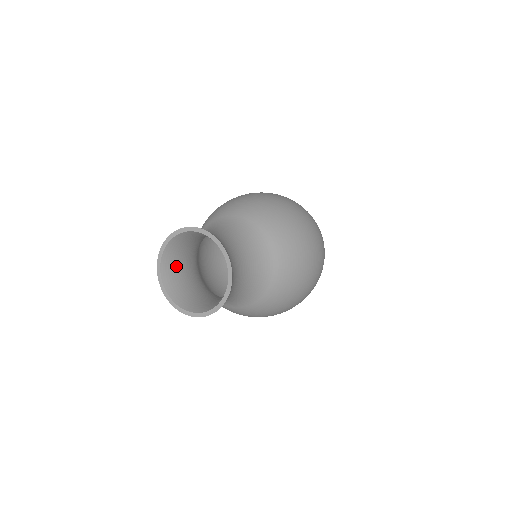
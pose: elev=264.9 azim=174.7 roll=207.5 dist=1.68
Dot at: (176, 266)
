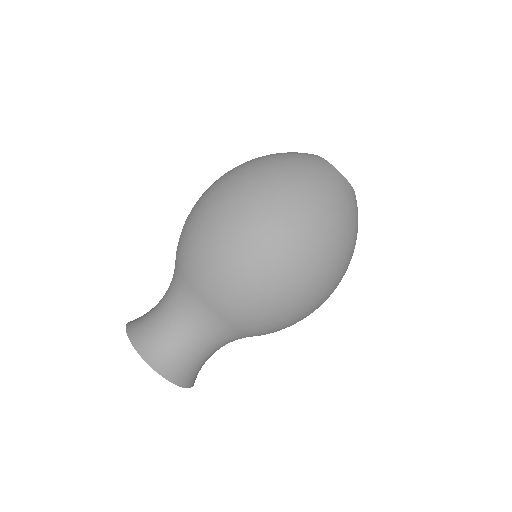
Dot at: occluded
